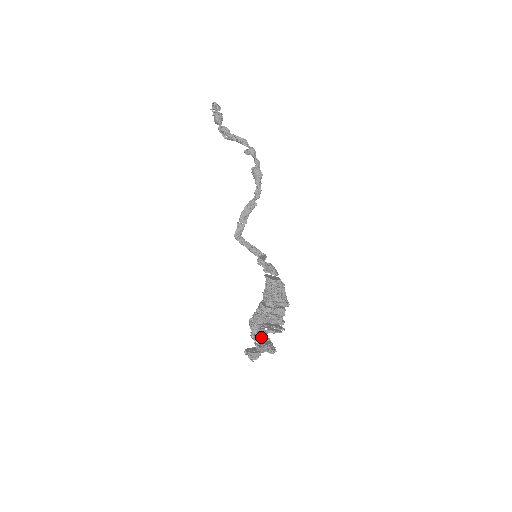
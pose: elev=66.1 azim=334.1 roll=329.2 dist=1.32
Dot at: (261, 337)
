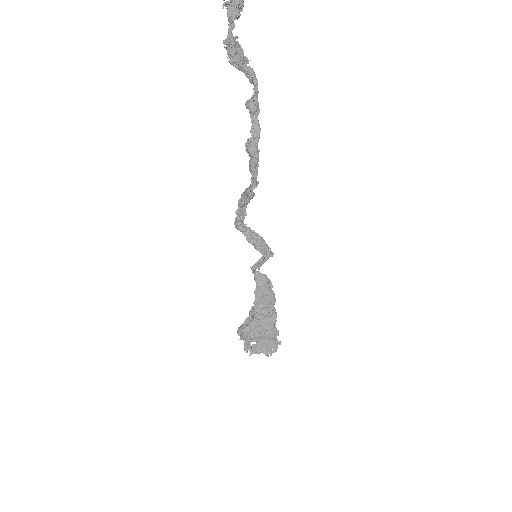
Dot at: occluded
